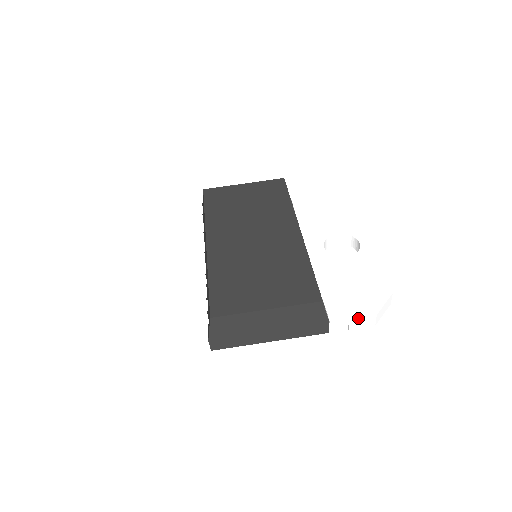
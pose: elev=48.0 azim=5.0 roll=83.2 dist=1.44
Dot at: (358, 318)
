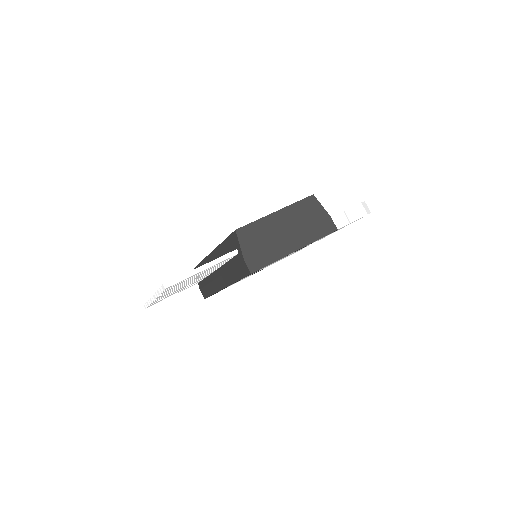
Dot at: (350, 208)
